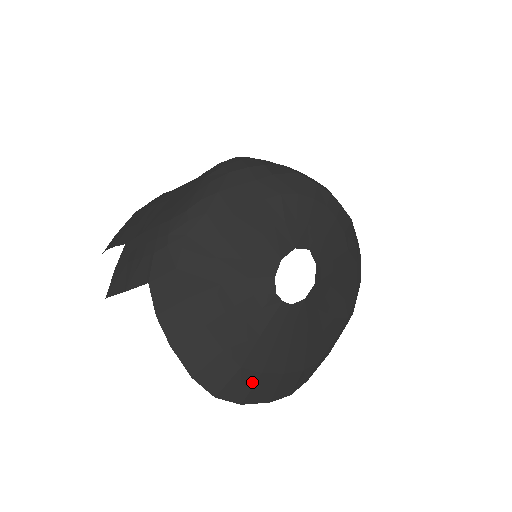
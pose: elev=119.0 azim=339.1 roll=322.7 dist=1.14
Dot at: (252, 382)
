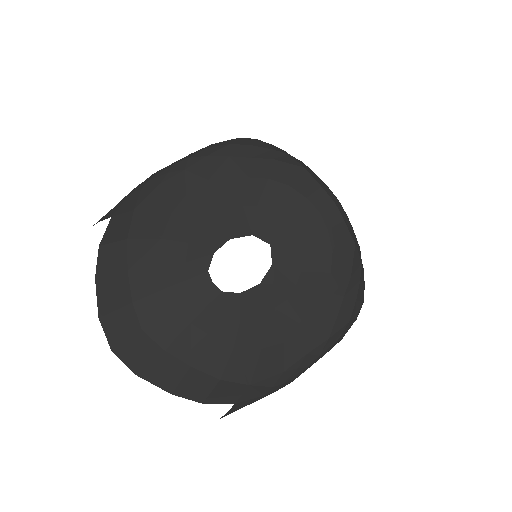
Dot at: (151, 354)
